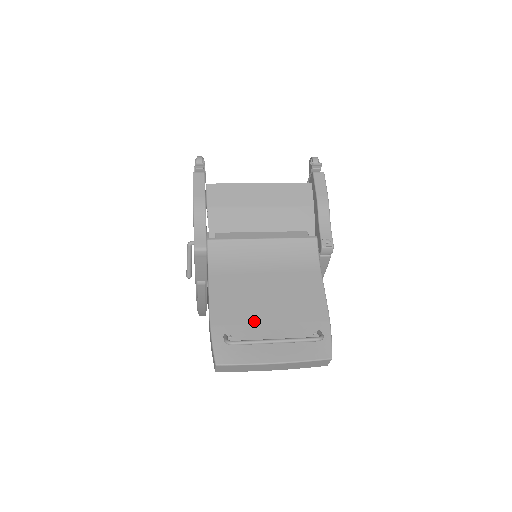
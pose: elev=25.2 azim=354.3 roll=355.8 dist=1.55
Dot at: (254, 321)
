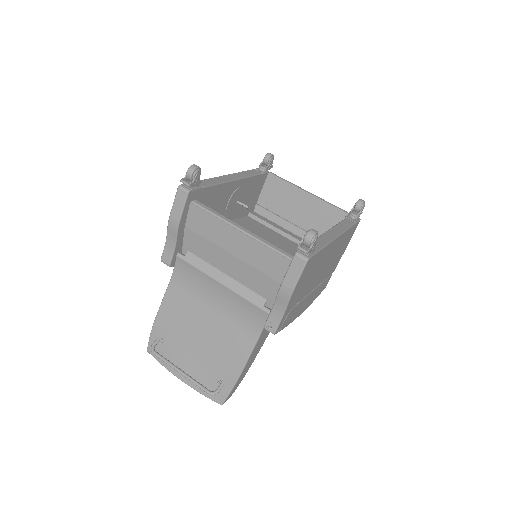
Dot at: (182, 342)
